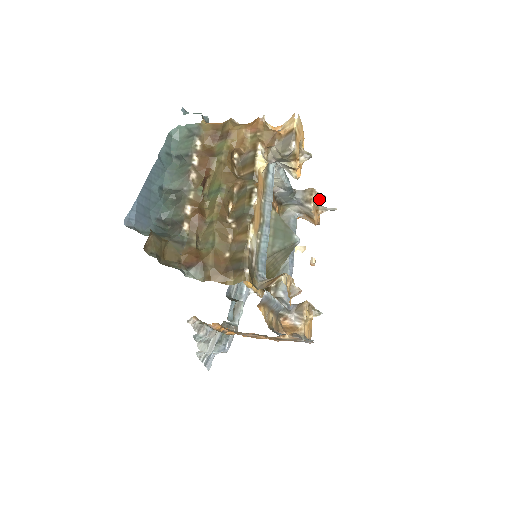
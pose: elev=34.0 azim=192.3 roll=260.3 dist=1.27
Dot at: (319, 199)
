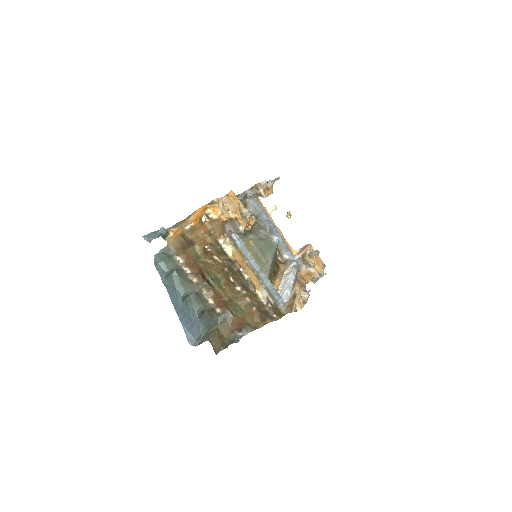
Dot at: (265, 186)
